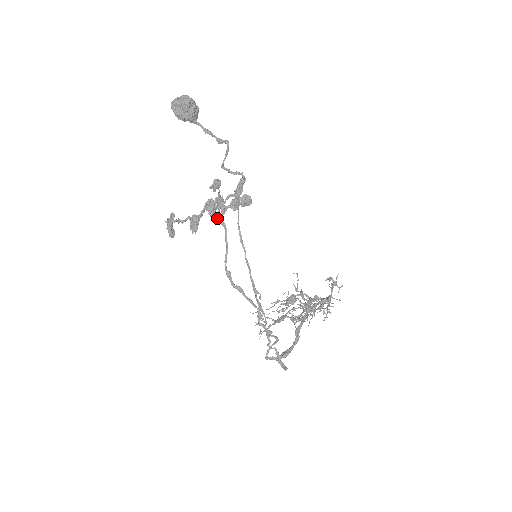
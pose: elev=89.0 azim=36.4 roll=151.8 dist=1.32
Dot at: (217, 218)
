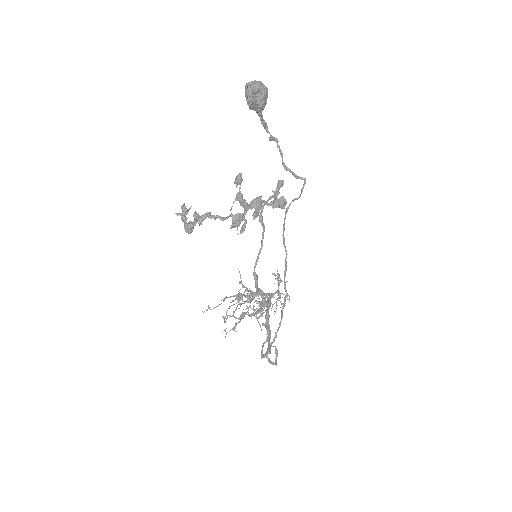
Dot at: (260, 219)
